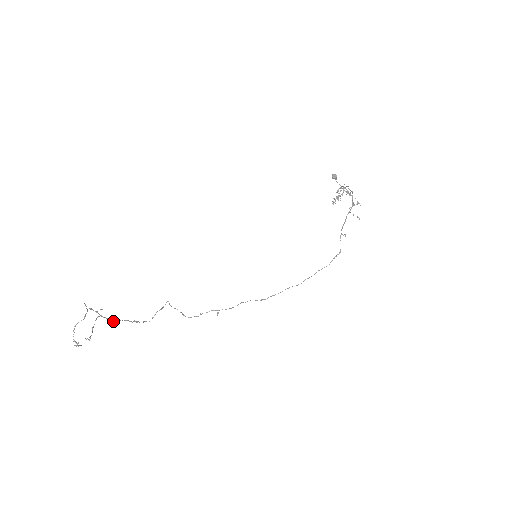
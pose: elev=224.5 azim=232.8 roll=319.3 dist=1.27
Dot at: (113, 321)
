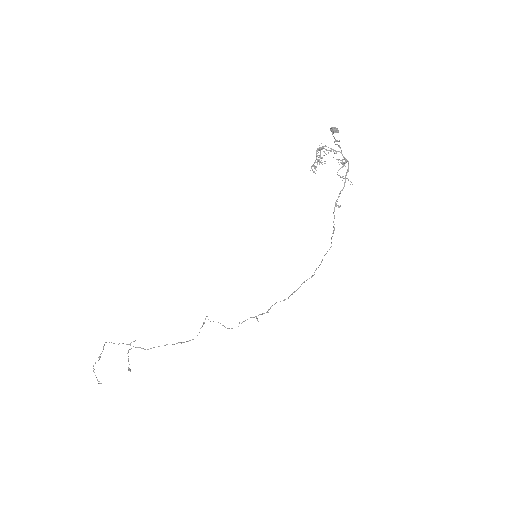
Dot at: (148, 349)
